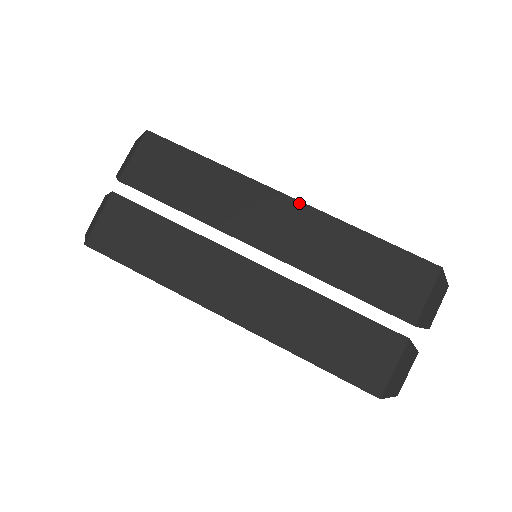
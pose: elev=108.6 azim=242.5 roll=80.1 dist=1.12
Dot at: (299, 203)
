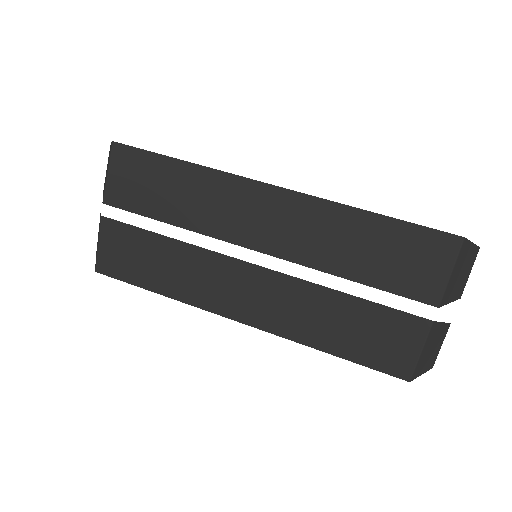
Dot at: (288, 192)
